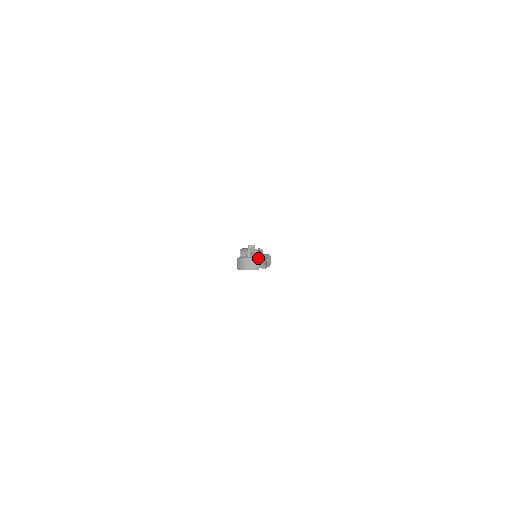
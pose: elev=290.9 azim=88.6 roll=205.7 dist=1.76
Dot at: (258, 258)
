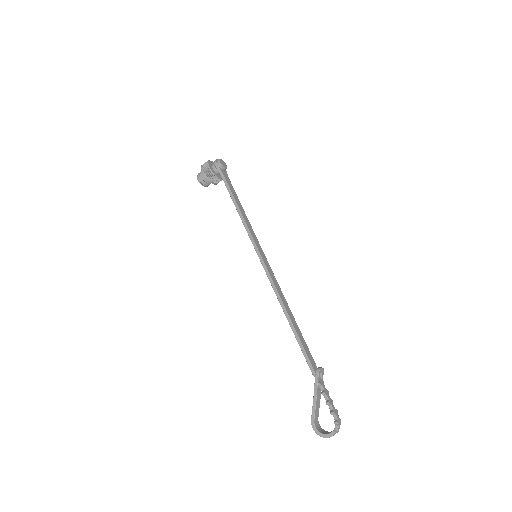
Dot at: (335, 433)
